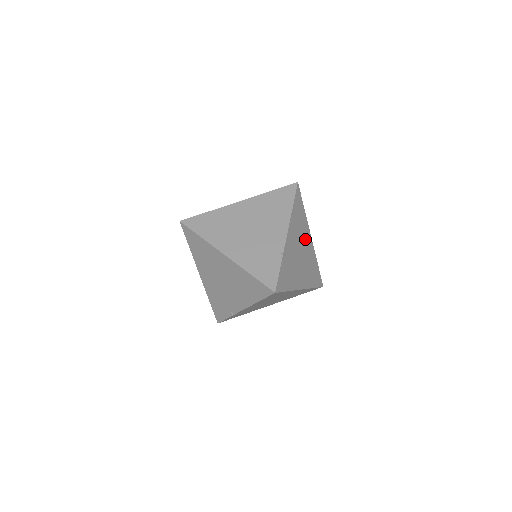
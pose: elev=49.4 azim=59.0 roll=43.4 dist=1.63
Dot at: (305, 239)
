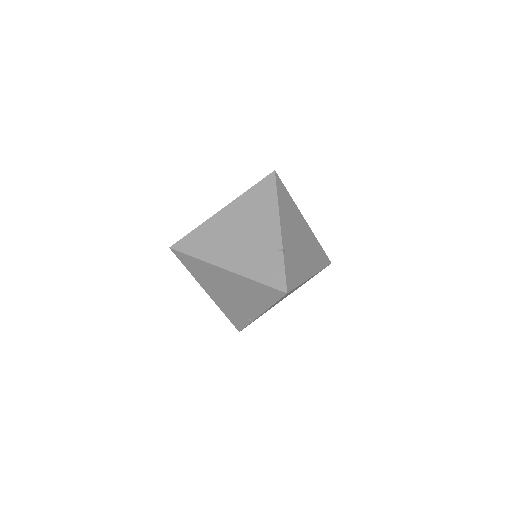
Dot at: (300, 225)
